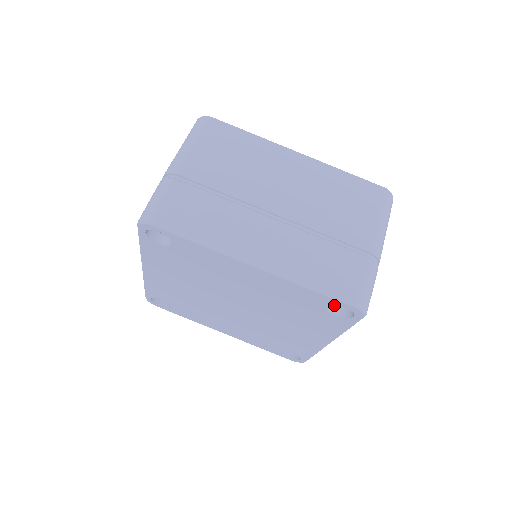
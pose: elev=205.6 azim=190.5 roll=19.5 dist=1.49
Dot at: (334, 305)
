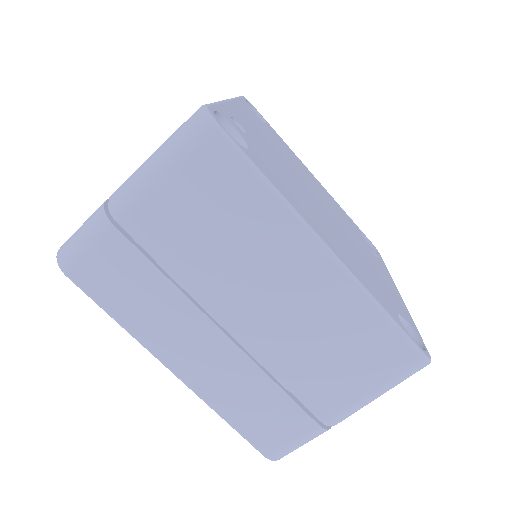
Dot at: occluded
